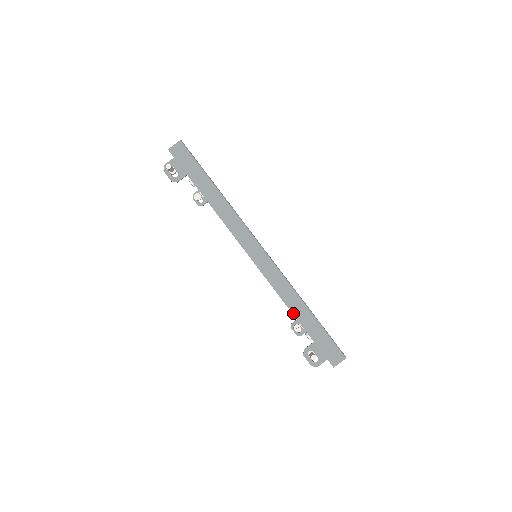
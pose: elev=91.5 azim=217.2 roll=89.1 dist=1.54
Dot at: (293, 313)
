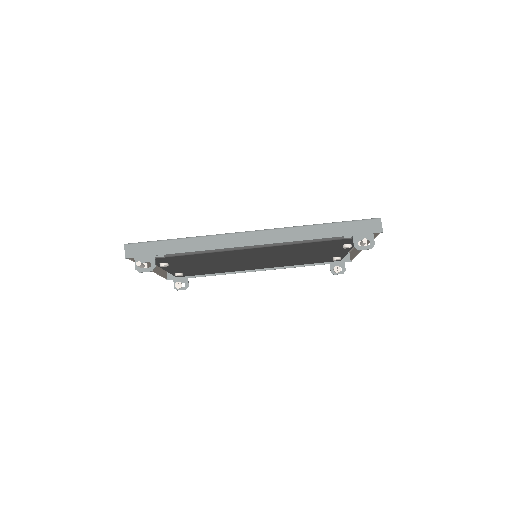
Dot at: (319, 238)
